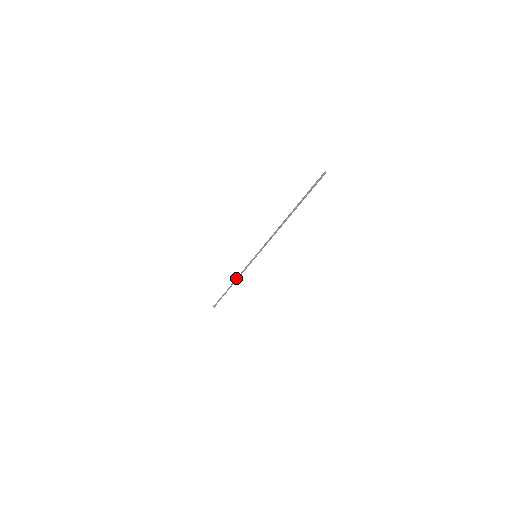
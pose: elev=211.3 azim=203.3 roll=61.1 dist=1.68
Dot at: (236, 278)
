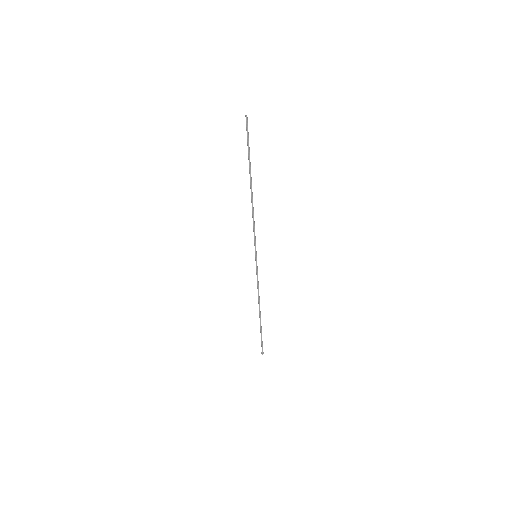
Dot at: (258, 298)
